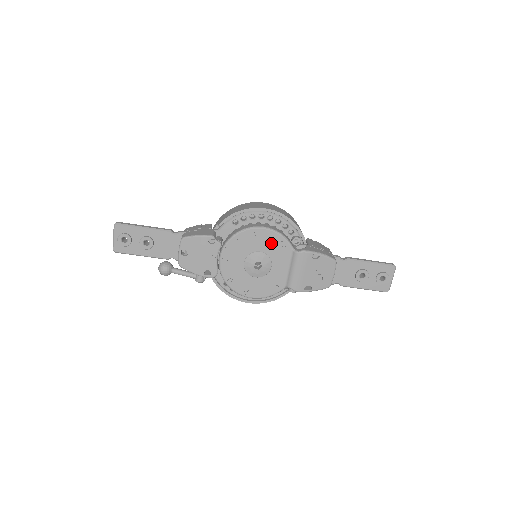
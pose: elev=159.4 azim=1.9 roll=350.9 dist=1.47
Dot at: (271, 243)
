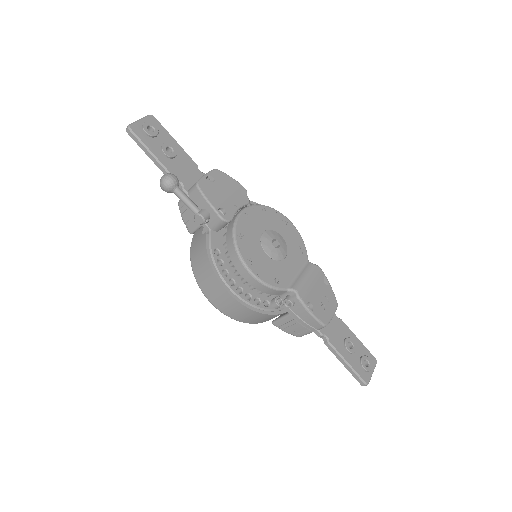
Dot at: (293, 239)
